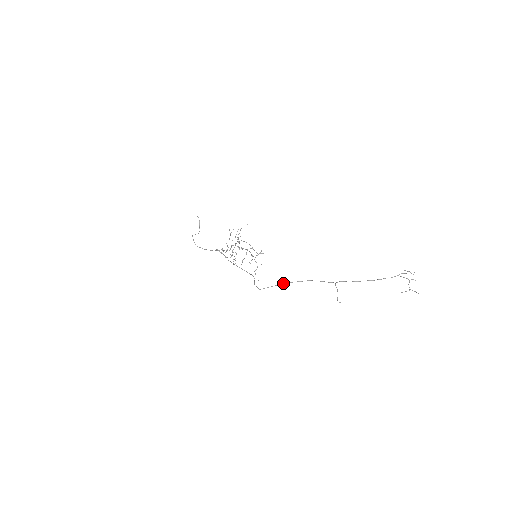
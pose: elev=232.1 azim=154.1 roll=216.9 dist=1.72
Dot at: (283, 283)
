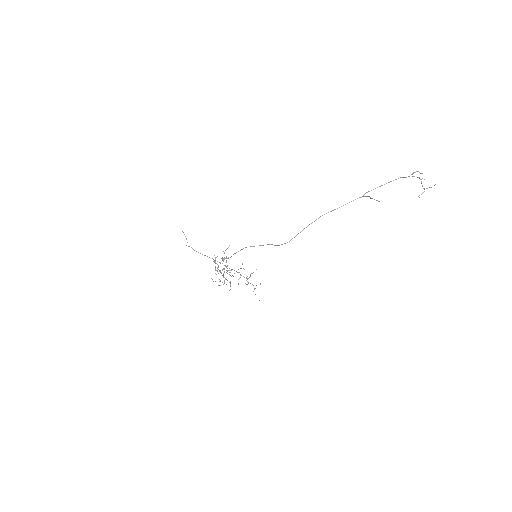
Dot at: occluded
